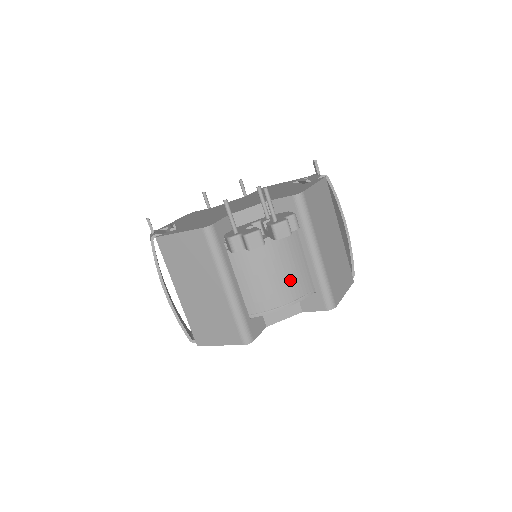
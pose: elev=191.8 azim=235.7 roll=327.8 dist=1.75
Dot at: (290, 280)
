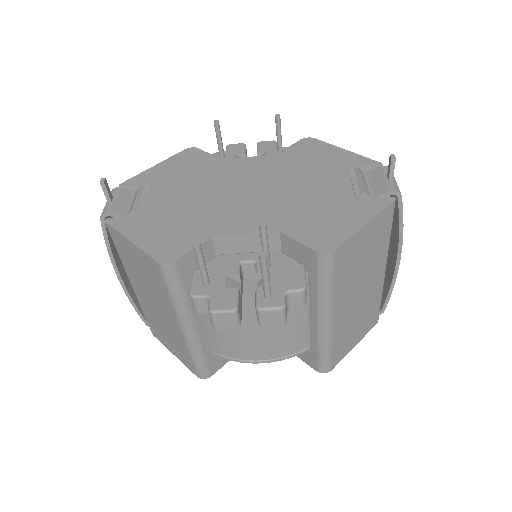
Dot at: (276, 340)
